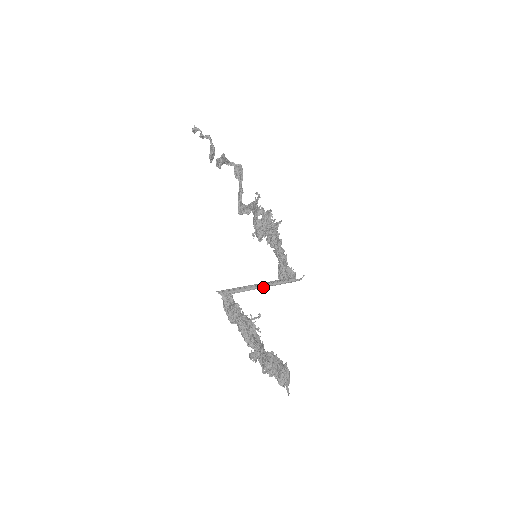
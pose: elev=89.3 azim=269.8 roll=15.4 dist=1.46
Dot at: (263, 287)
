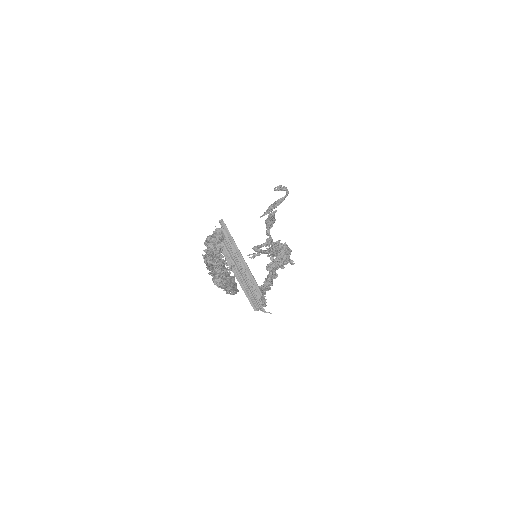
Dot at: (244, 271)
